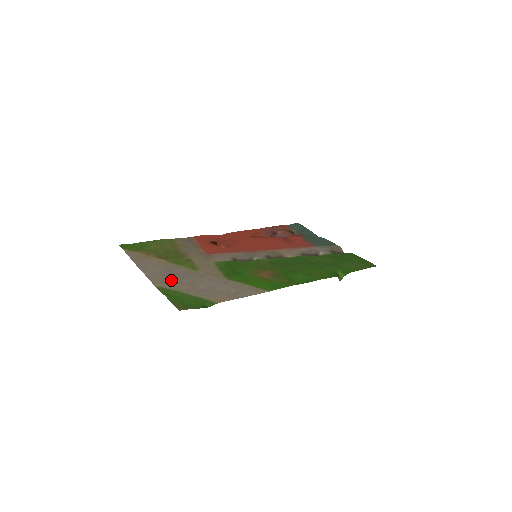
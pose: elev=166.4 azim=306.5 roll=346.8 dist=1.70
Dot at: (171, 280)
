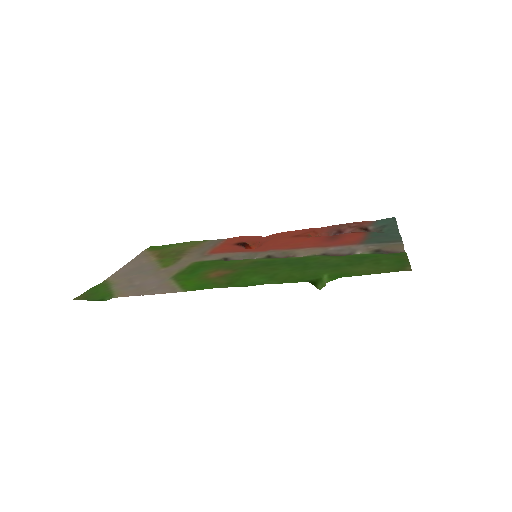
Dot at: (126, 275)
